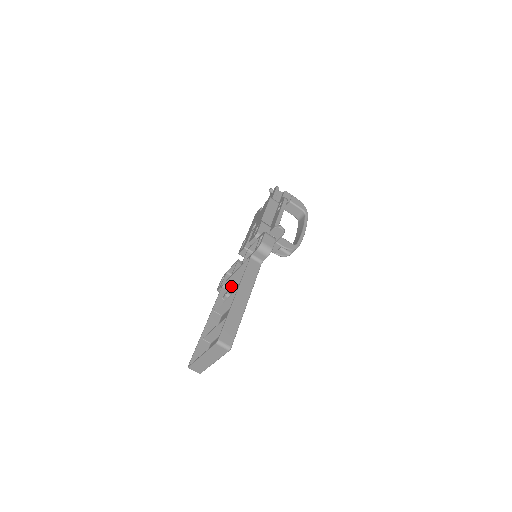
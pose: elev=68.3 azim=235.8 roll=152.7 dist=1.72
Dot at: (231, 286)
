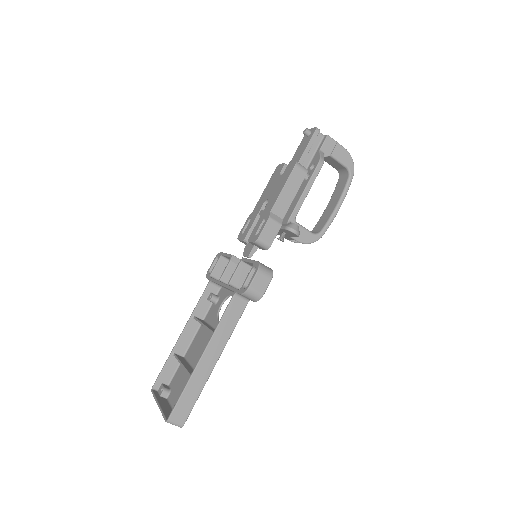
Dot at: occluded
